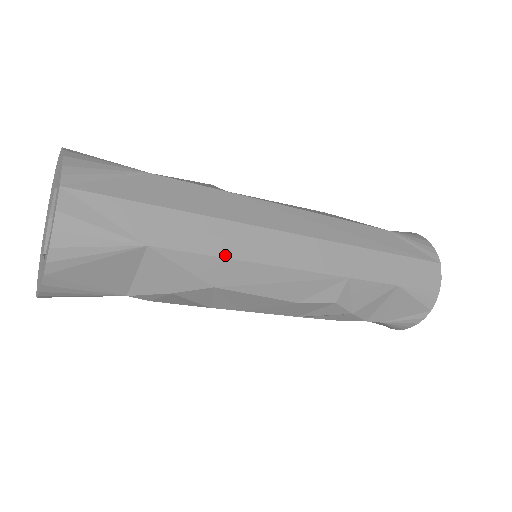
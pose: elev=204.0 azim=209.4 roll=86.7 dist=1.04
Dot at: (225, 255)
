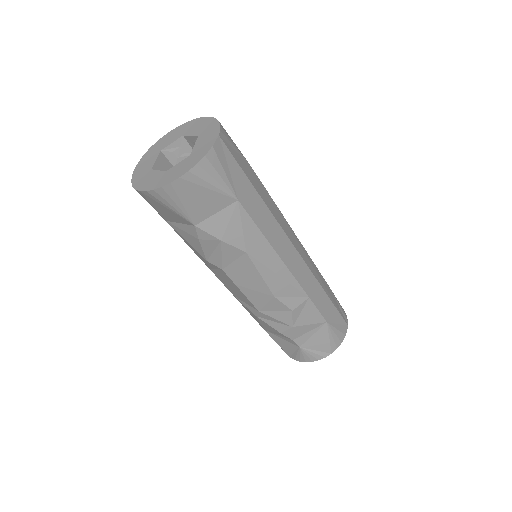
Dot at: (266, 235)
